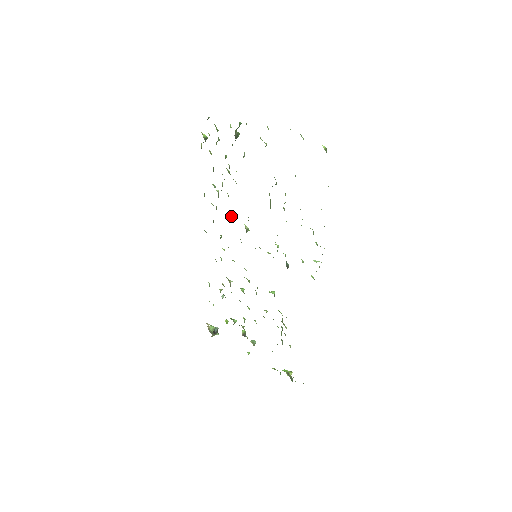
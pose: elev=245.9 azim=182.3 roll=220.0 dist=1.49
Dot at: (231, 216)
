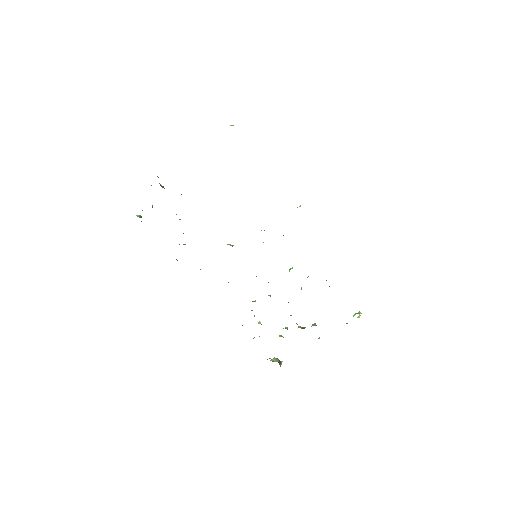
Dot at: occluded
